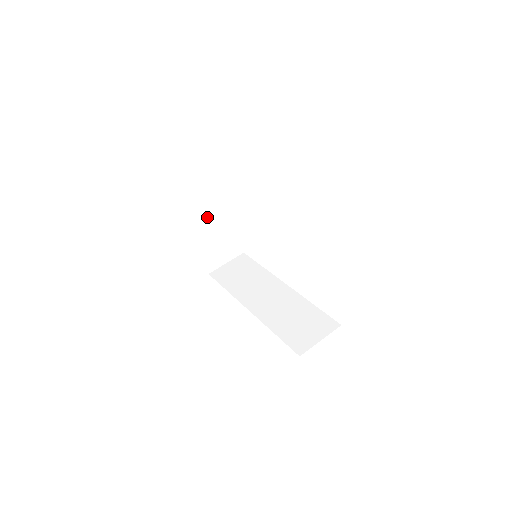
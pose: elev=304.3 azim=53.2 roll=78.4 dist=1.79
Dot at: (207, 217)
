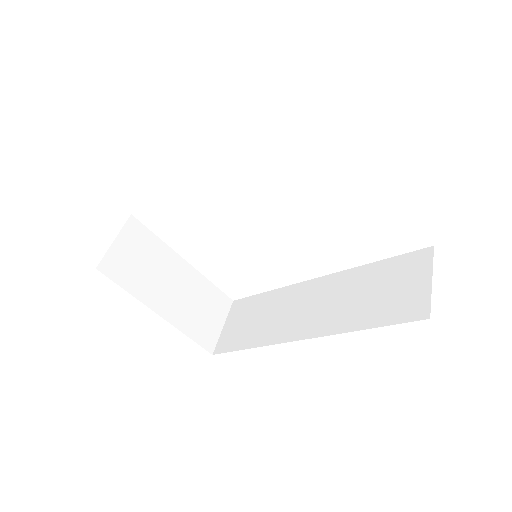
Dot at: (157, 280)
